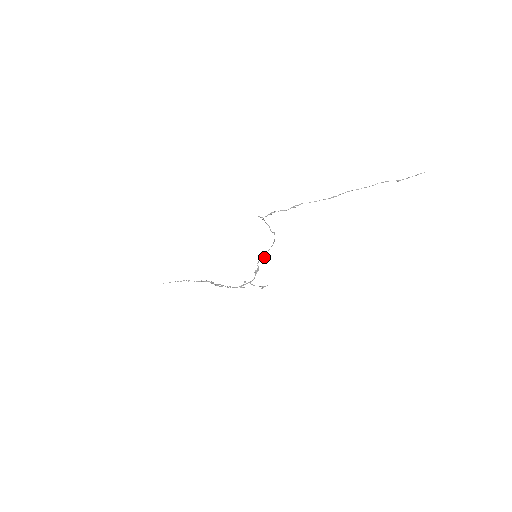
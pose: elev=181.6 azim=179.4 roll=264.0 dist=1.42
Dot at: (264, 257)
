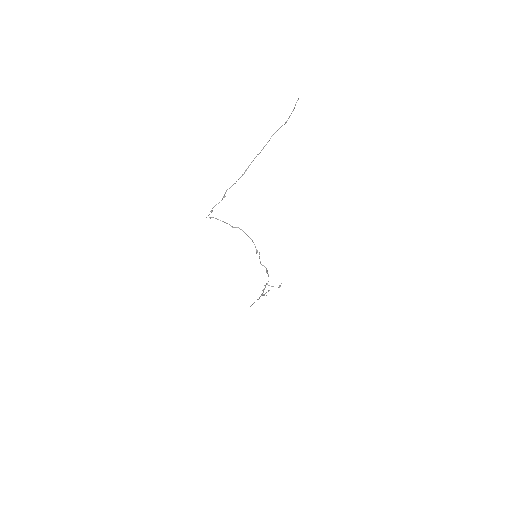
Dot at: occluded
